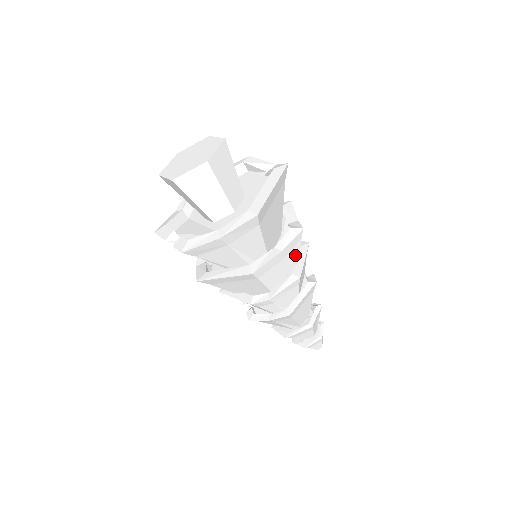
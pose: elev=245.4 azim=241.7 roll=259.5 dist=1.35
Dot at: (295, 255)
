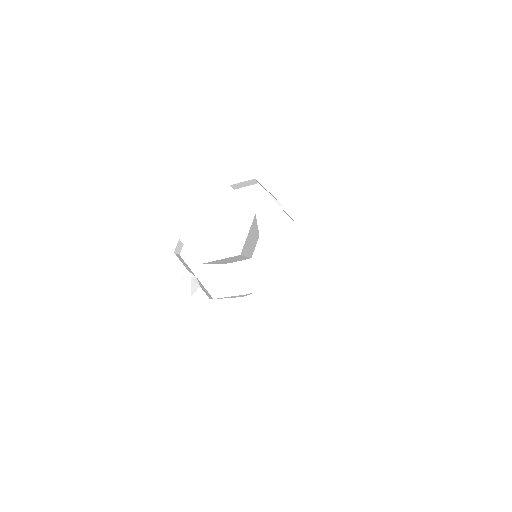
Dot at: occluded
